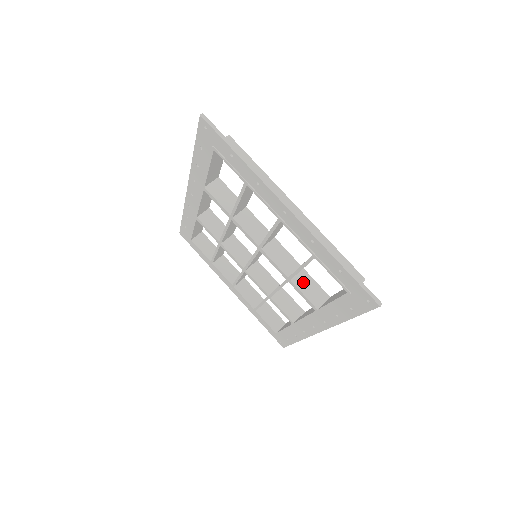
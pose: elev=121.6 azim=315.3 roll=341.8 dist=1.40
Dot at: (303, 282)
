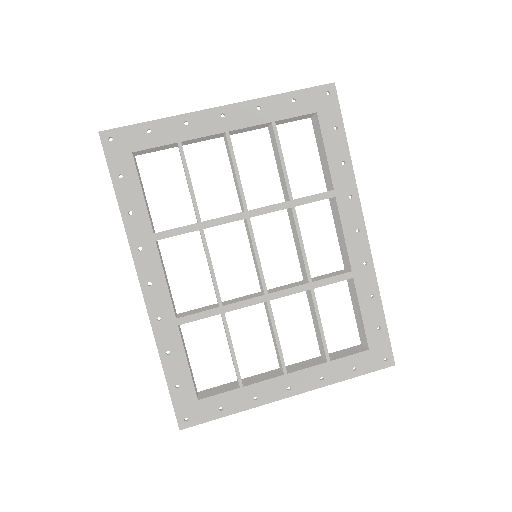
Dot at: occluded
